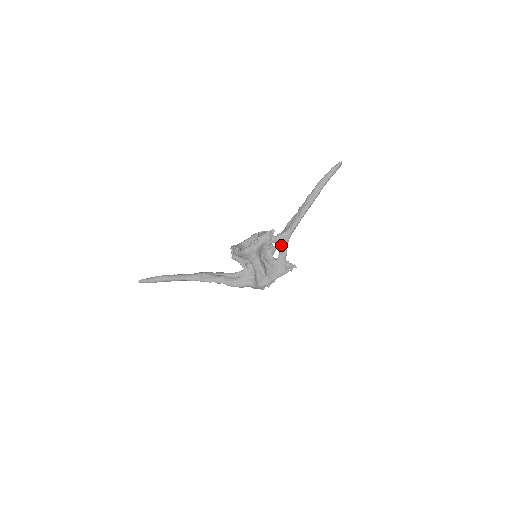
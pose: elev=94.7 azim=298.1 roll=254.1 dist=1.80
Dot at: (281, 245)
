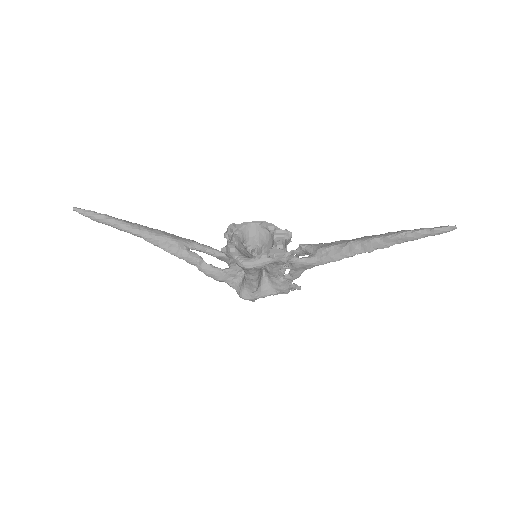
Dot at: (297, 269)
